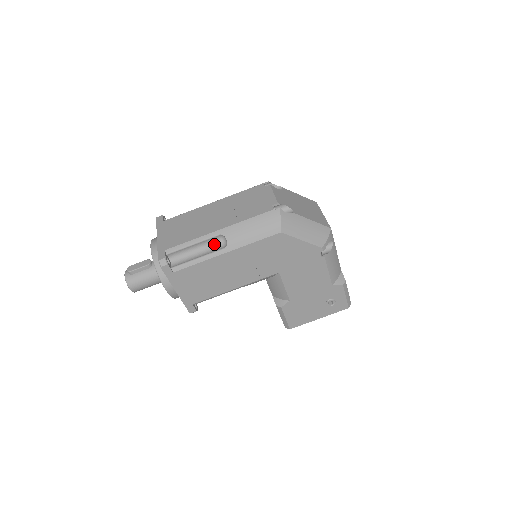
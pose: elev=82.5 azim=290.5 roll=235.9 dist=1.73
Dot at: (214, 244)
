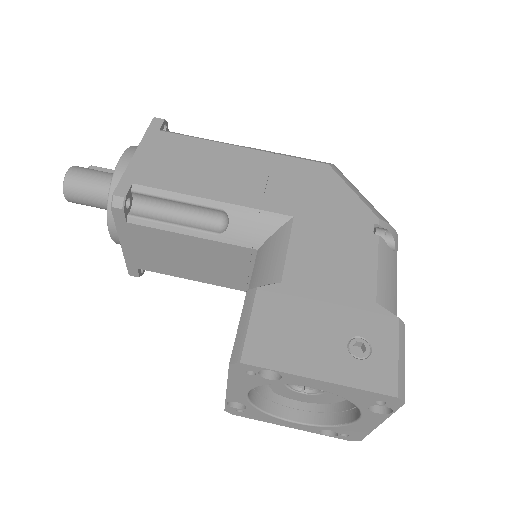
Dot at: occluded
